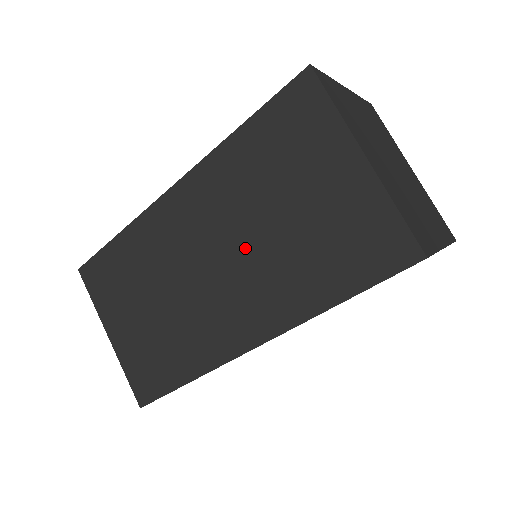
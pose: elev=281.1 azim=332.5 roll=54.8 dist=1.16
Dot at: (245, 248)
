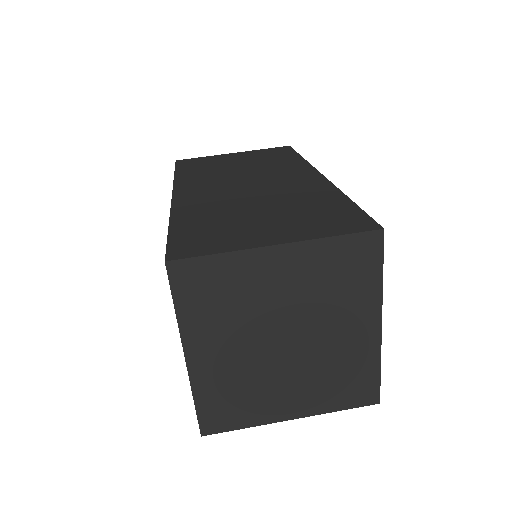
Dot at: occluded
